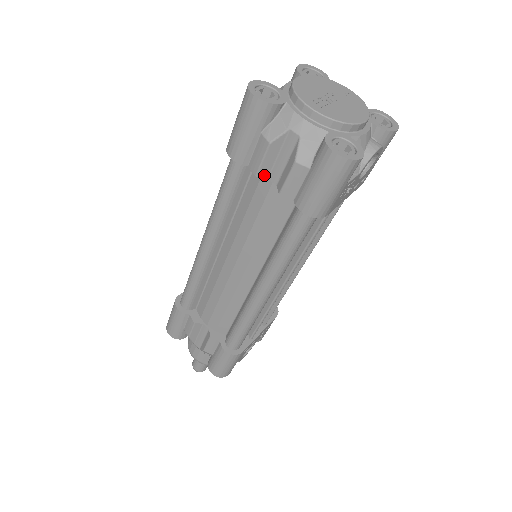
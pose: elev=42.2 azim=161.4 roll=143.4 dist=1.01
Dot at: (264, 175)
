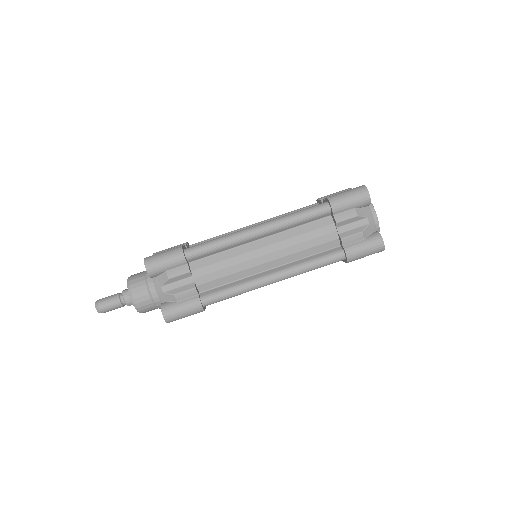
Dot at: (338, 225)
